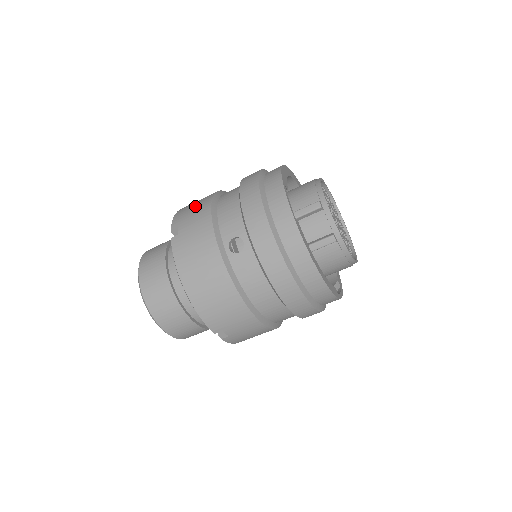
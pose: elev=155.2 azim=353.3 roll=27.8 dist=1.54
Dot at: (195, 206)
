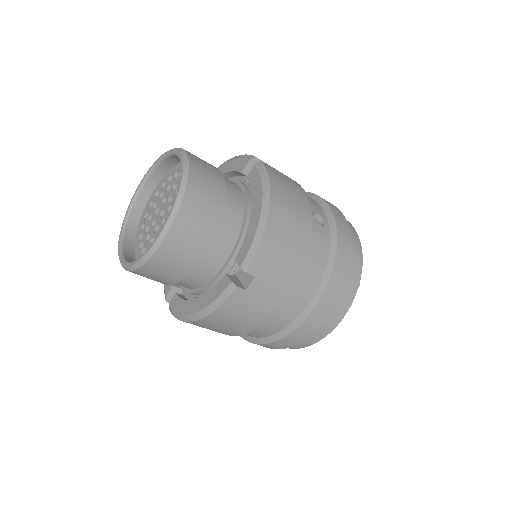
Dot at: occluded
